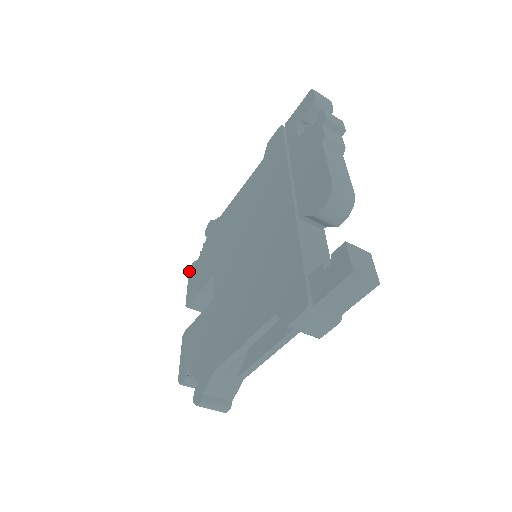
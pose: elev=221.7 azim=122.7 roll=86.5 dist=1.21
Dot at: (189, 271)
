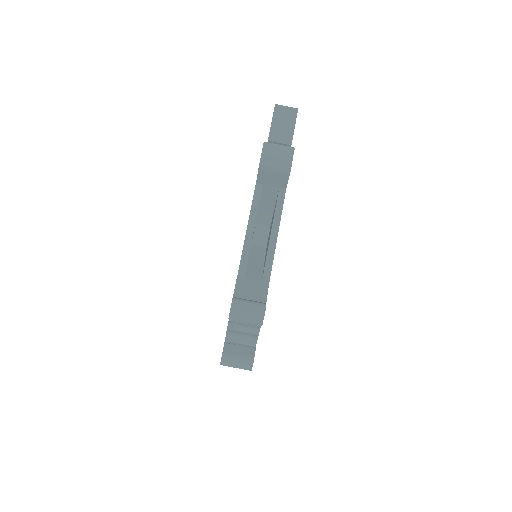
Dot at: occluded
